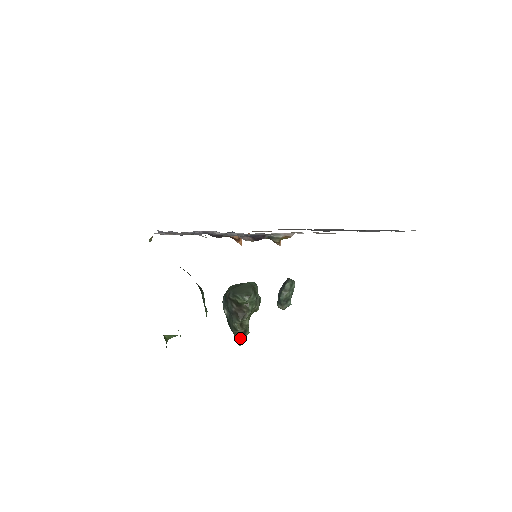
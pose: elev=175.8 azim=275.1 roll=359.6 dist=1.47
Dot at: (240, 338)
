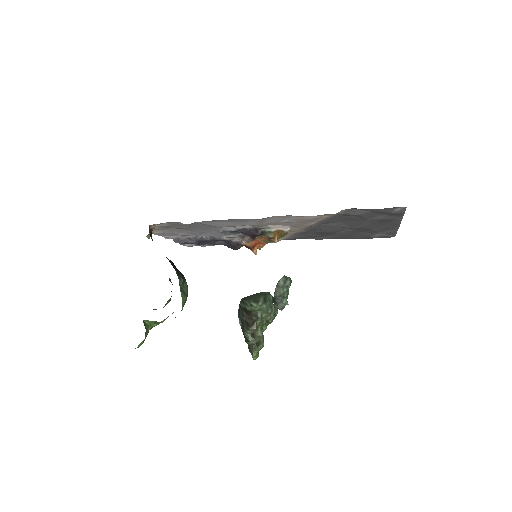
Dot at: (253, 350)
